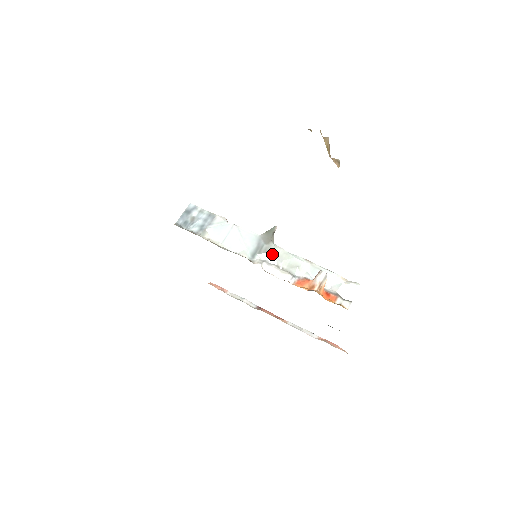
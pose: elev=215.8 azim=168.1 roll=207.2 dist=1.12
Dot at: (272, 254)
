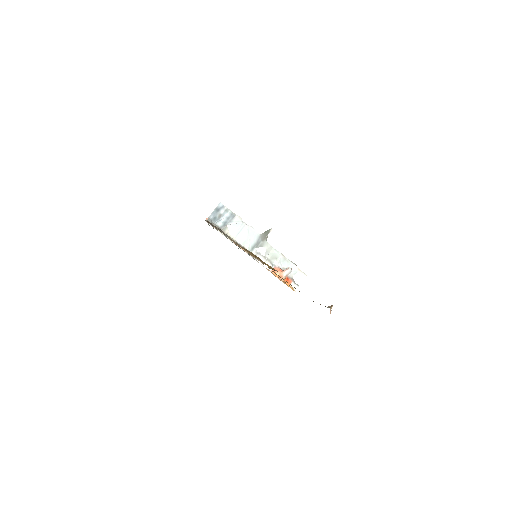
Dot at: (264, 249)
